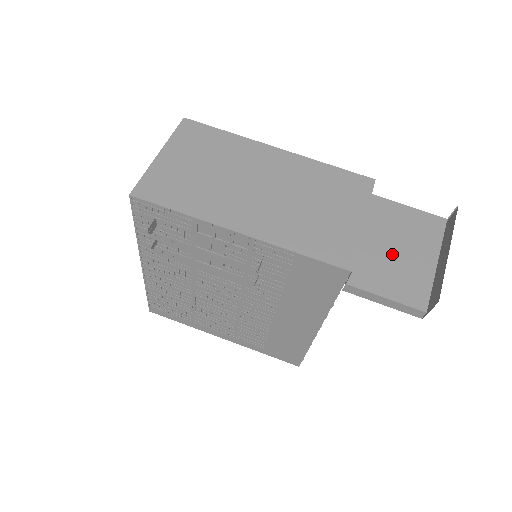
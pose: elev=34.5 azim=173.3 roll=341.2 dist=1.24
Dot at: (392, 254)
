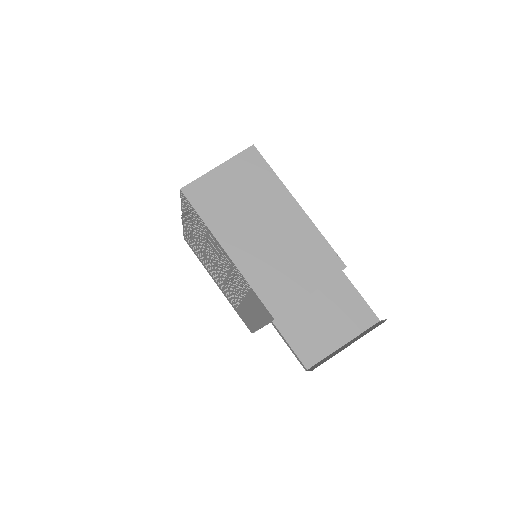
Dot at: (319, 321)
